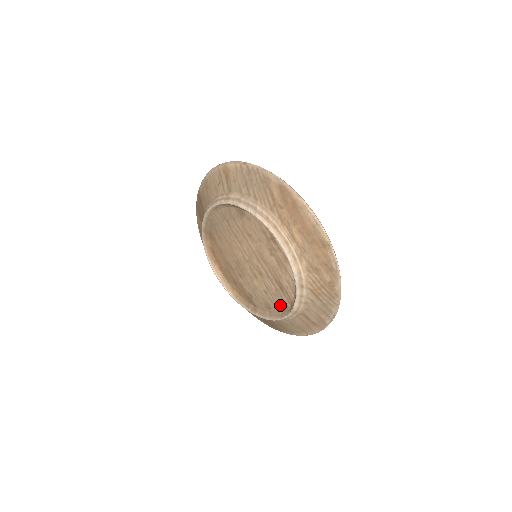
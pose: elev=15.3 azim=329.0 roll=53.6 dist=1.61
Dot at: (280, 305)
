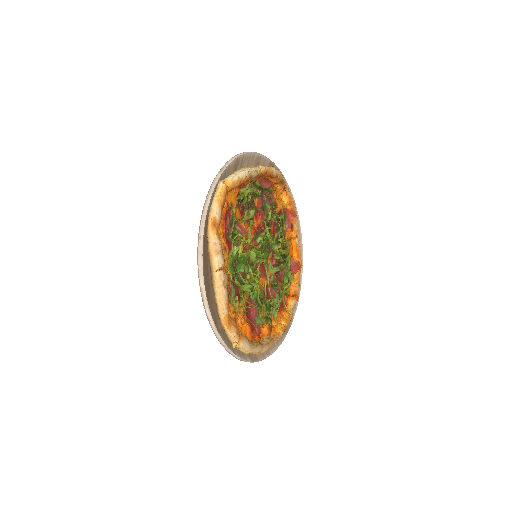
Dot at: occluded
